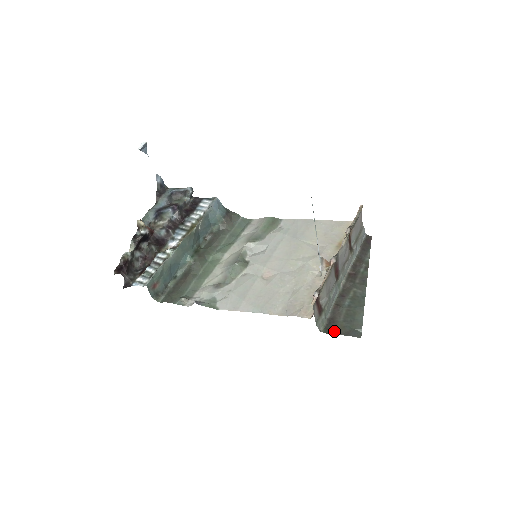
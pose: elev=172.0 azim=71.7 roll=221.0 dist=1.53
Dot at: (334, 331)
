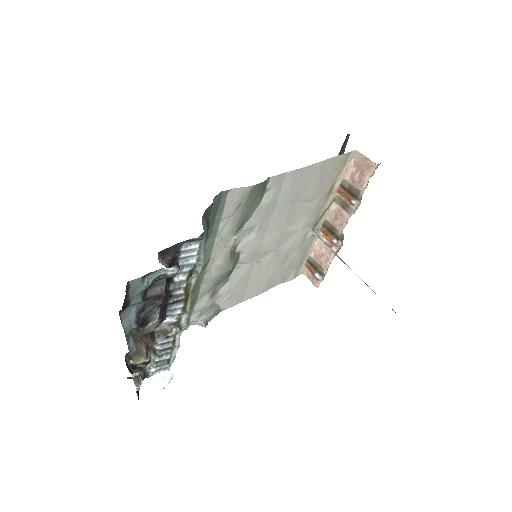
Dot at: occluded
